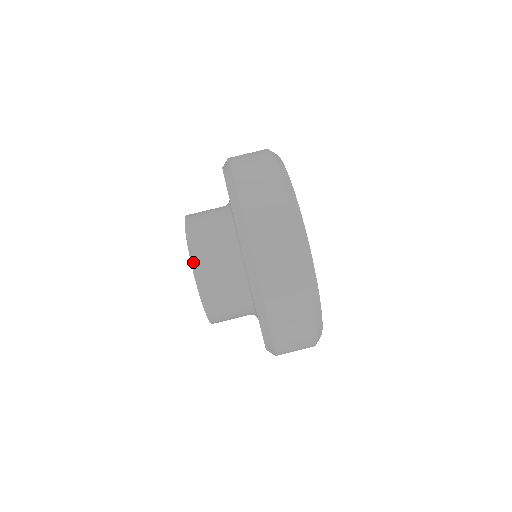
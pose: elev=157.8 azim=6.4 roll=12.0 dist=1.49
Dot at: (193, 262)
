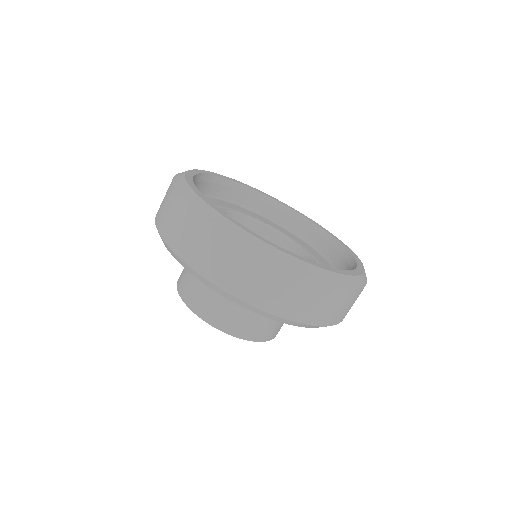
Dot at: (178, 280)
